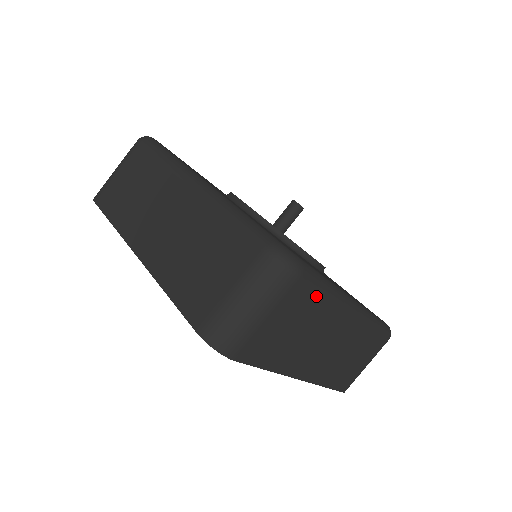
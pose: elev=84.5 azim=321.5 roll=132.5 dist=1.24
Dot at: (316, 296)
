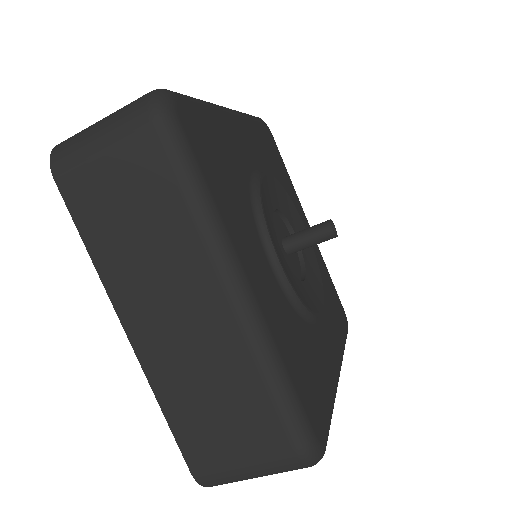
Dot at: occluded
